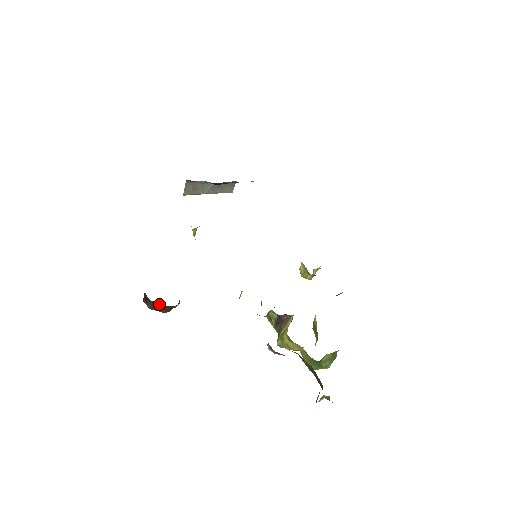
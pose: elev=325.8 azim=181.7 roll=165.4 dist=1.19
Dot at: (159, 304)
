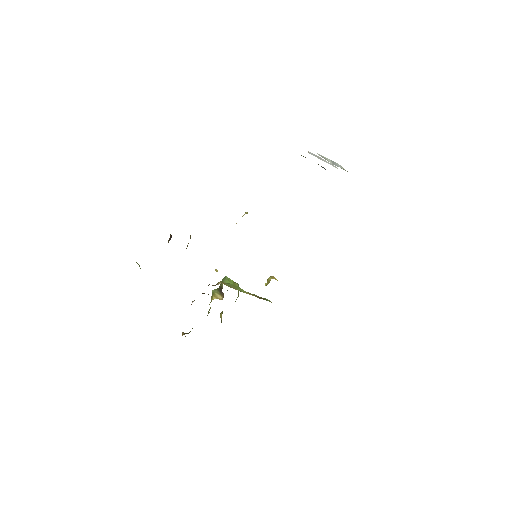
Dot at: occluded
